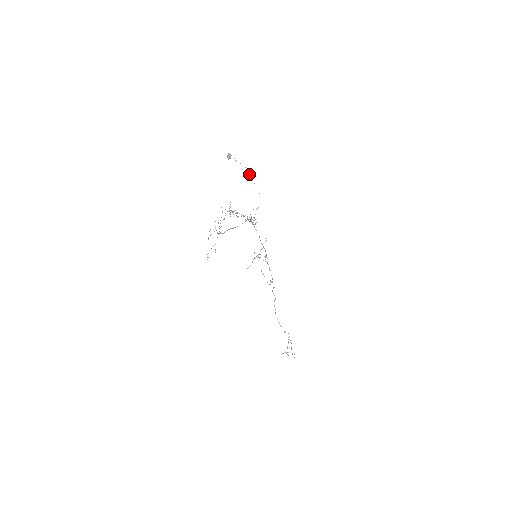
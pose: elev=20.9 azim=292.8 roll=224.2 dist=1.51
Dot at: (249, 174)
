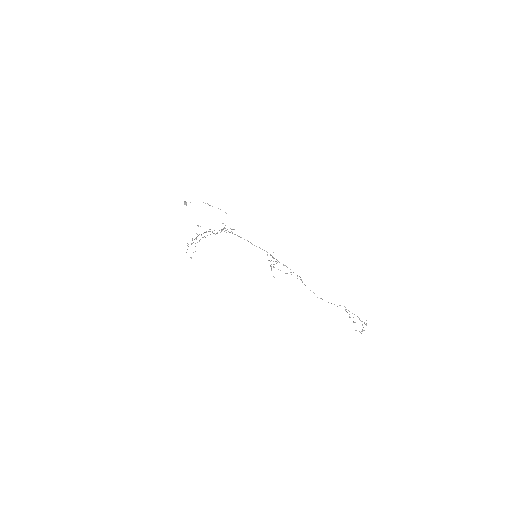
Dot at: occluded
